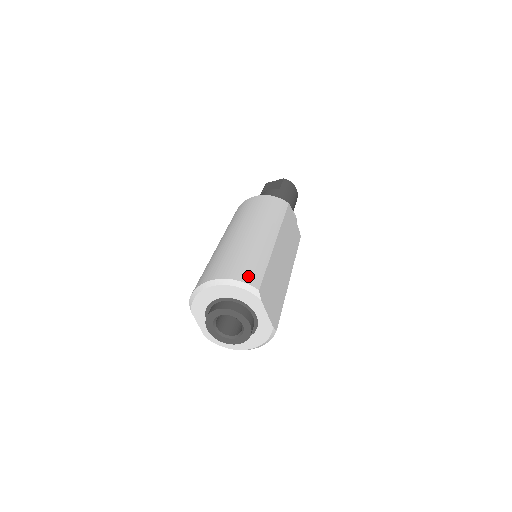
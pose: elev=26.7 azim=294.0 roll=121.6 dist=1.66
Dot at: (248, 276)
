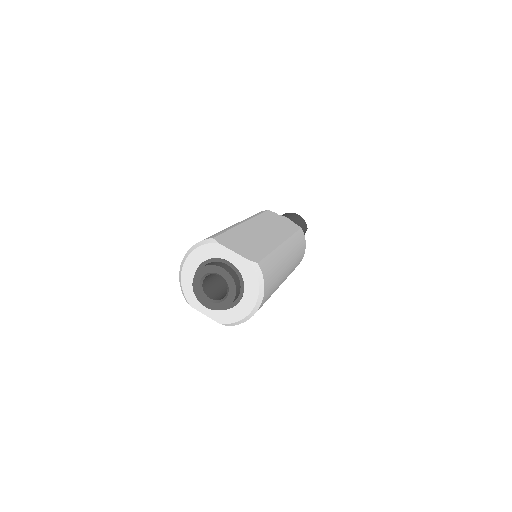
Dot at: occluded
